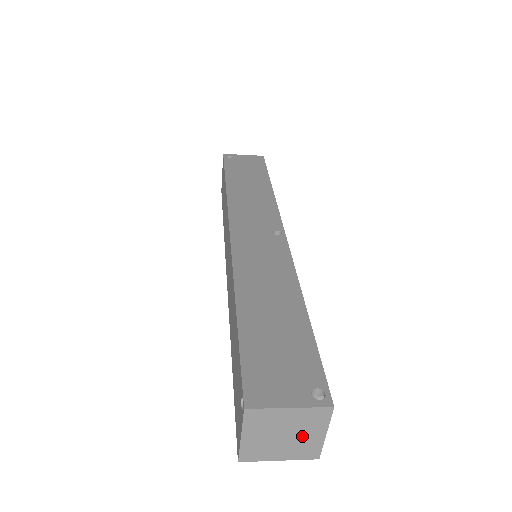
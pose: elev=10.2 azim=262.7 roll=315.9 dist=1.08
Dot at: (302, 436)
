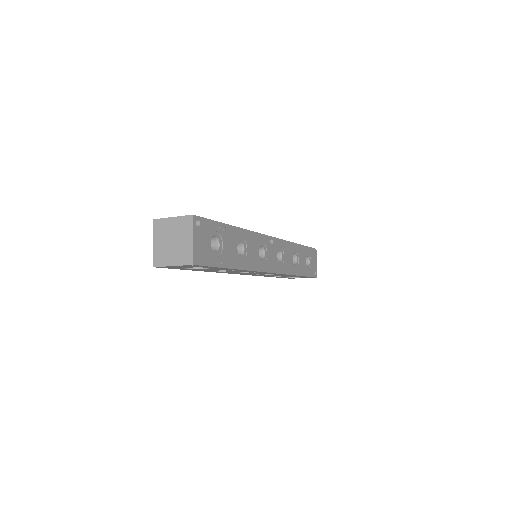
Dot at: (181, 242)
